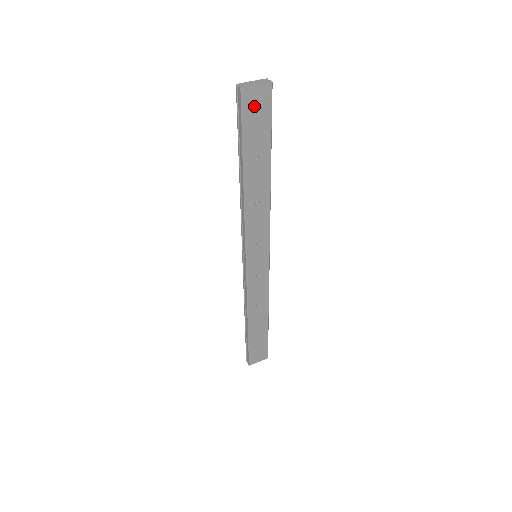
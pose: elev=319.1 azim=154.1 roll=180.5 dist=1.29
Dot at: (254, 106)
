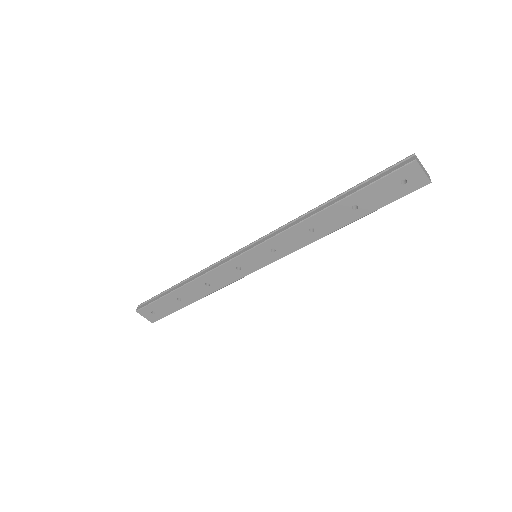
Dot at: occluded
